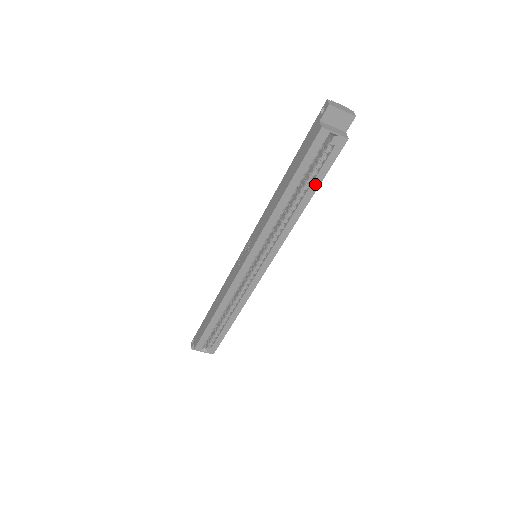
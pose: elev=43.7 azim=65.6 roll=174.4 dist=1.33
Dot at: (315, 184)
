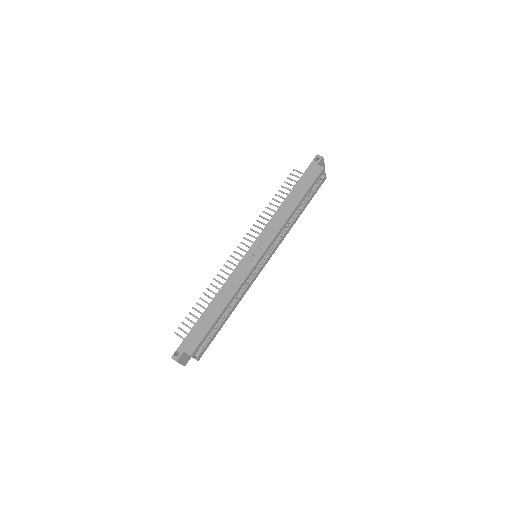
Dot at: (308, 202)
